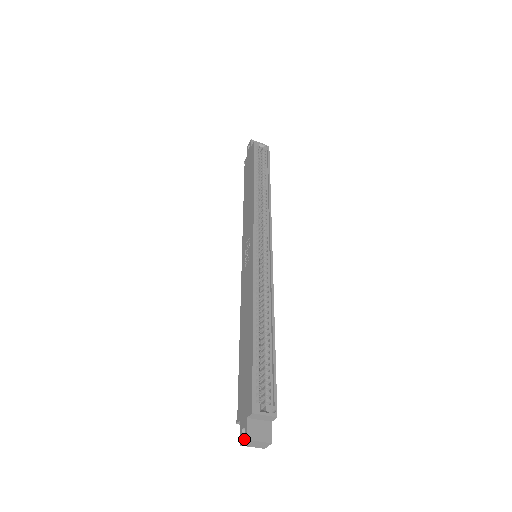
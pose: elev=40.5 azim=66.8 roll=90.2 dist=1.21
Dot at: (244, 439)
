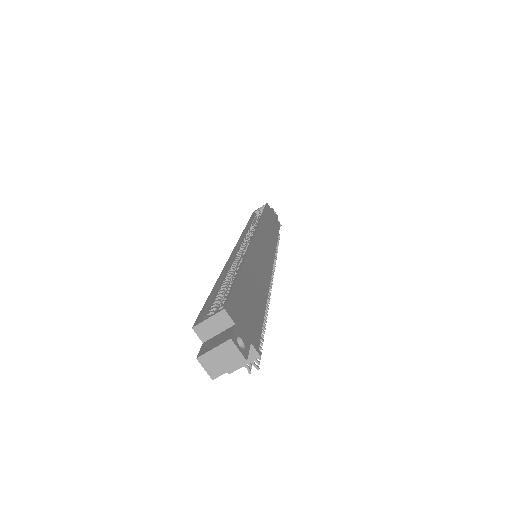
Dot at: (201, 364)
